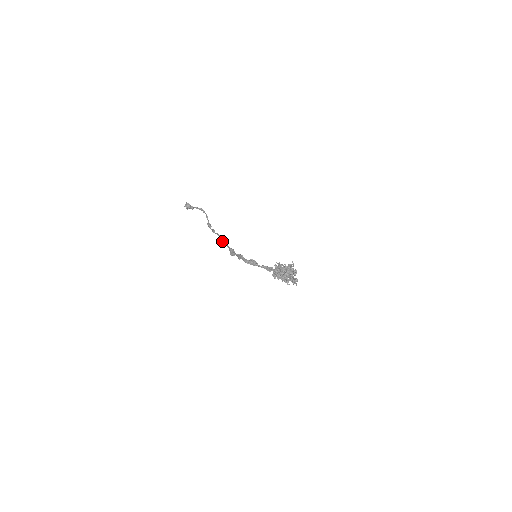
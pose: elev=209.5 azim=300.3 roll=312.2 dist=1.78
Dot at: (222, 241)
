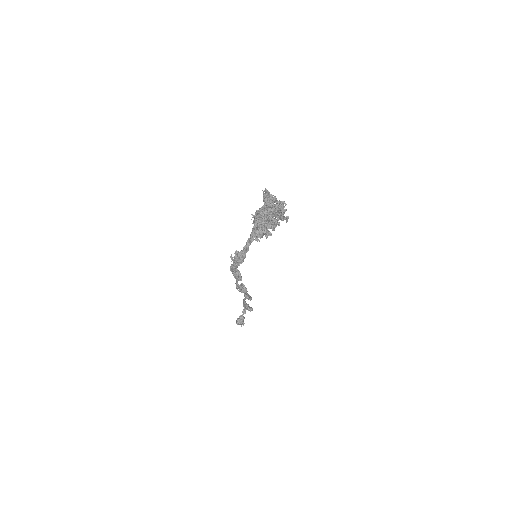
Dot at: occluded
